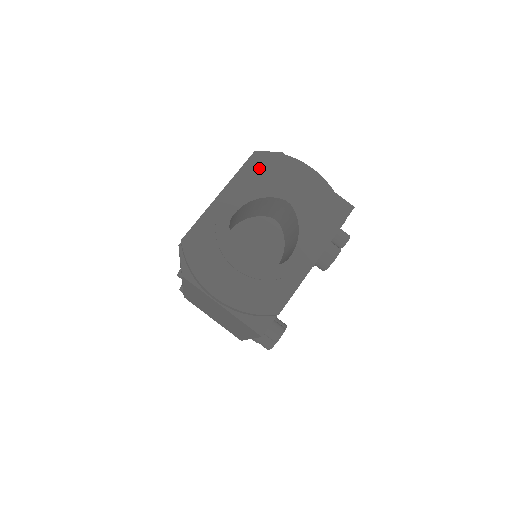
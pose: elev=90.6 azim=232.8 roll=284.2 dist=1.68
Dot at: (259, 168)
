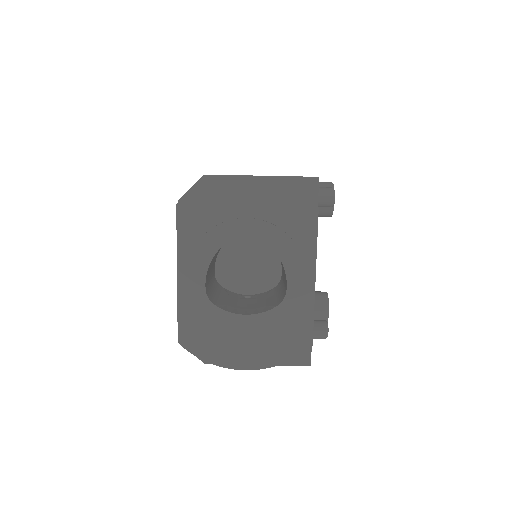
Dot at: (194, 219)
